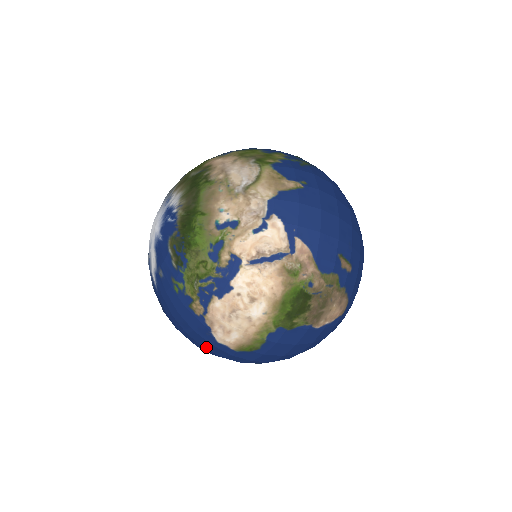
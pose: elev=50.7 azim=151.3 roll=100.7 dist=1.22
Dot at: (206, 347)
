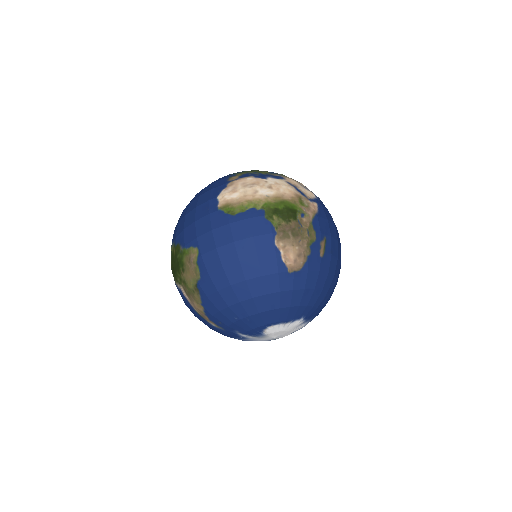
Dot at: (199, 206)
